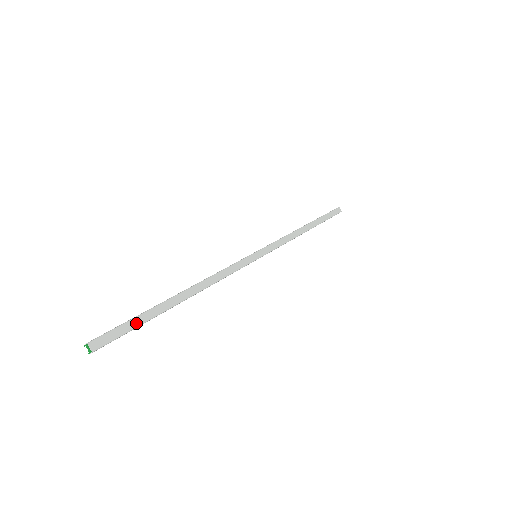
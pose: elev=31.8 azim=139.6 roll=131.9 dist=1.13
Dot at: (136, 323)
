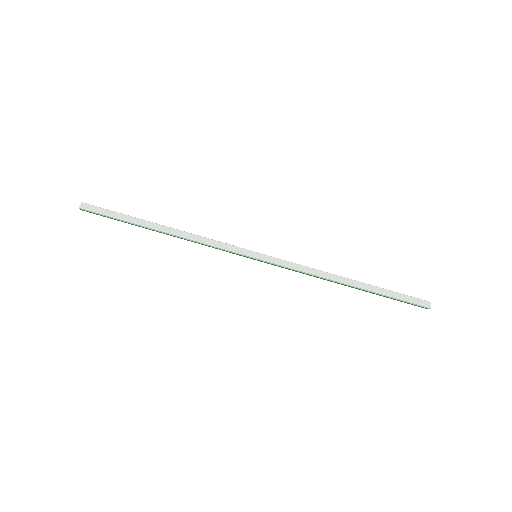
Dot at: (115, 215)
